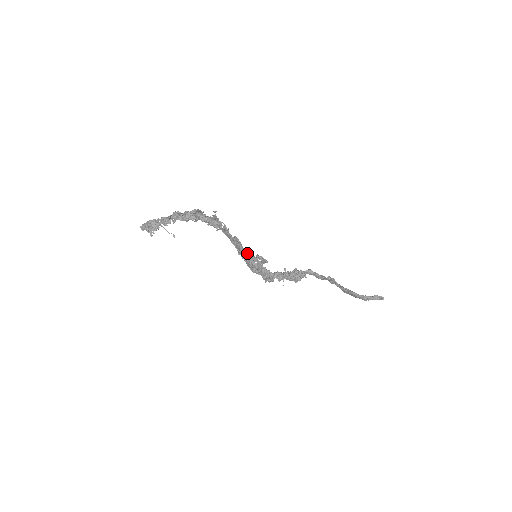
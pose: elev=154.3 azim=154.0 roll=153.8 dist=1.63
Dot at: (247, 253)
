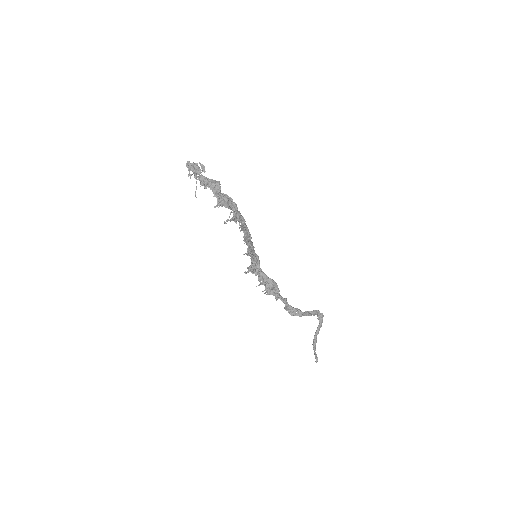
Dot at: (249, 249)
